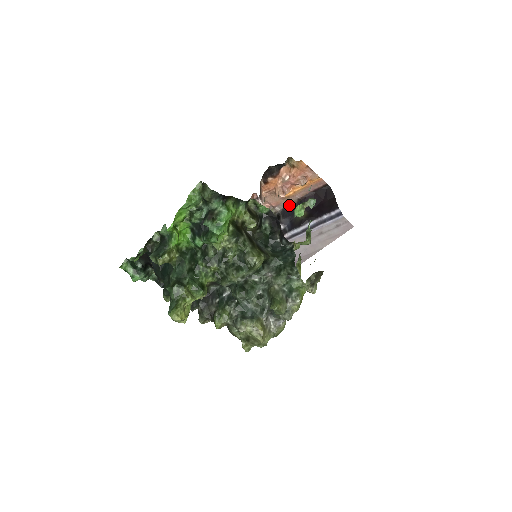
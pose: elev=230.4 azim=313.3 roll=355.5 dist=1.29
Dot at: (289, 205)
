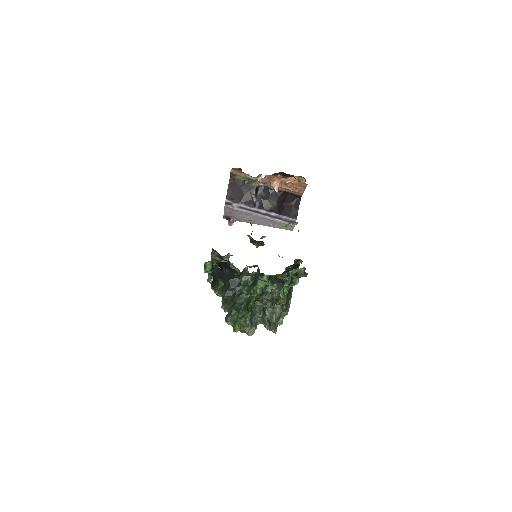
Dot at: (269, 187)
